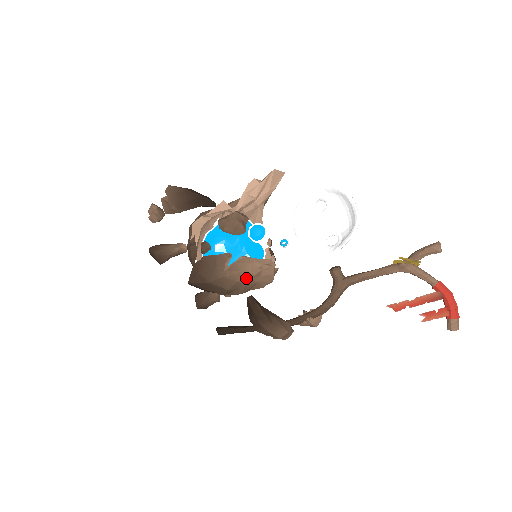
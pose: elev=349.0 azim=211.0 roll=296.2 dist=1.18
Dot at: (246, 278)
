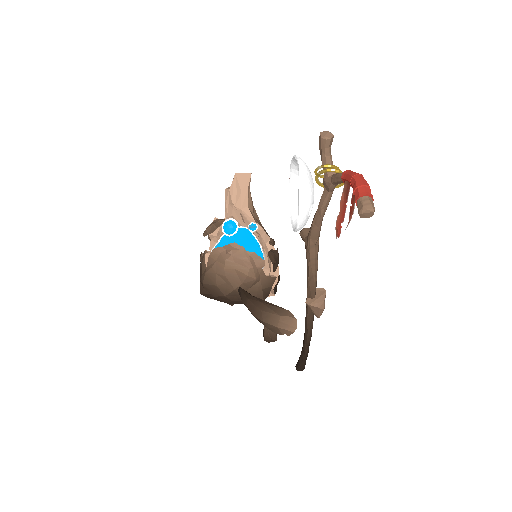
Dot at: (221, 267)
